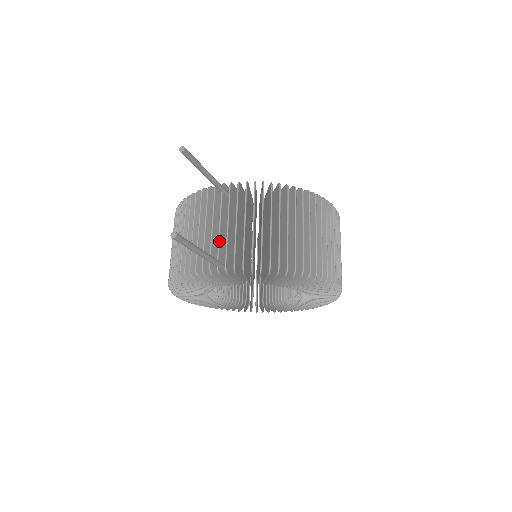
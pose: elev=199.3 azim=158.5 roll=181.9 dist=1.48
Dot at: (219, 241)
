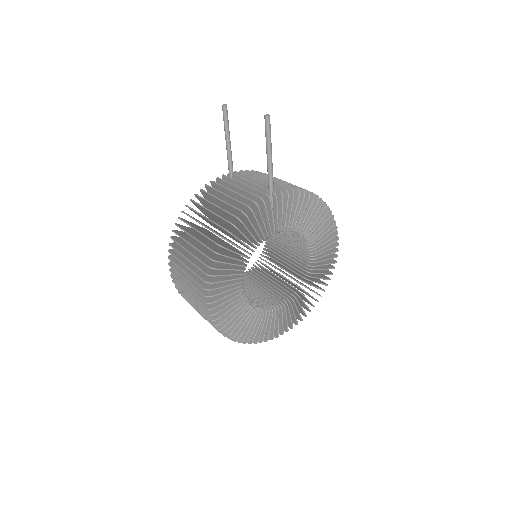
Dot at: (259, 185)
